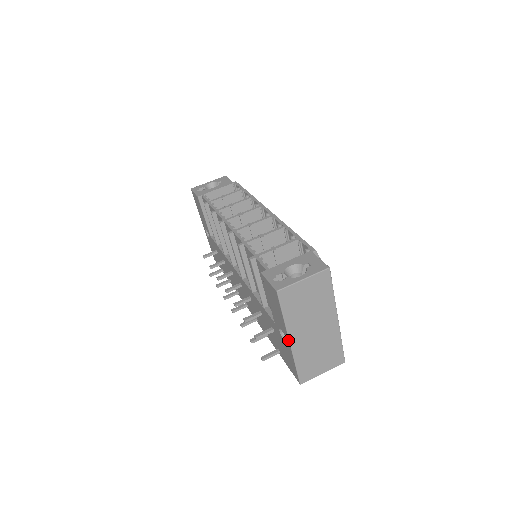
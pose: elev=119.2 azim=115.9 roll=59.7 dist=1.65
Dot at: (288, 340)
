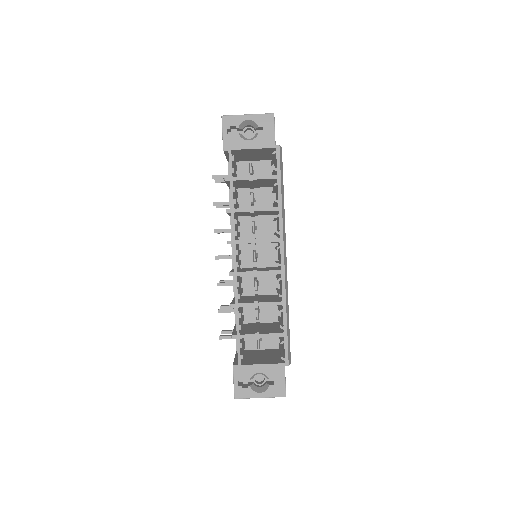
Dot at: occluded
